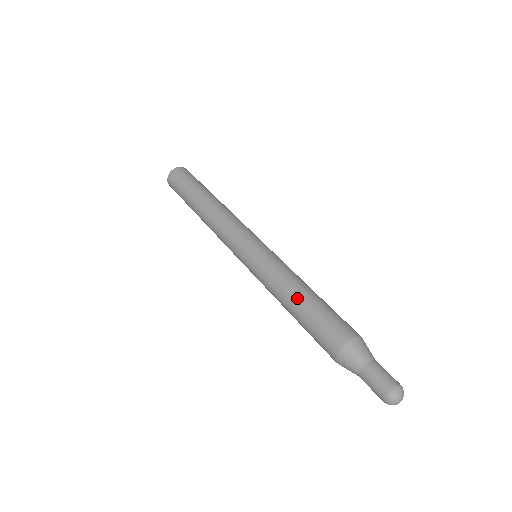
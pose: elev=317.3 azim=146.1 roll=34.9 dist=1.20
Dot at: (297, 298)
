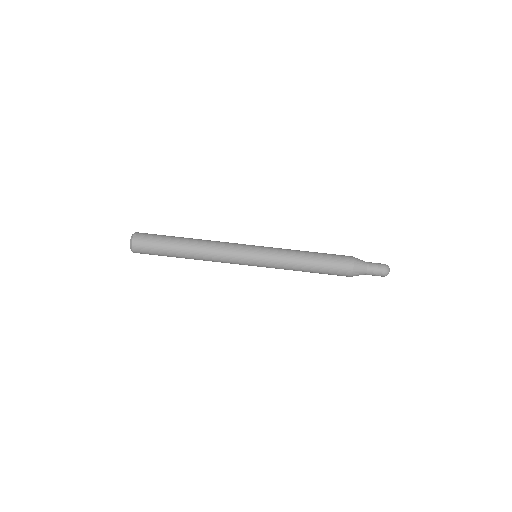
Dot at: (310, 266)
